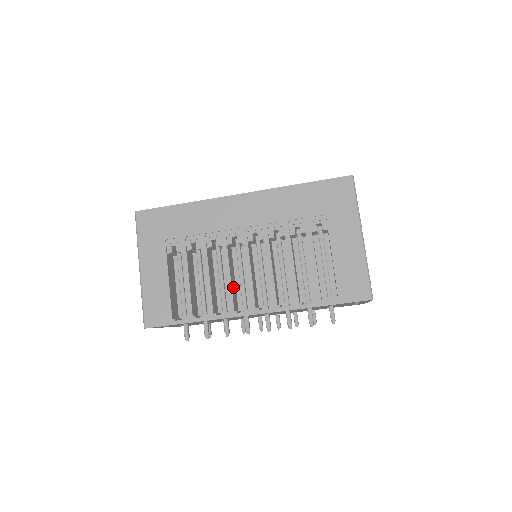
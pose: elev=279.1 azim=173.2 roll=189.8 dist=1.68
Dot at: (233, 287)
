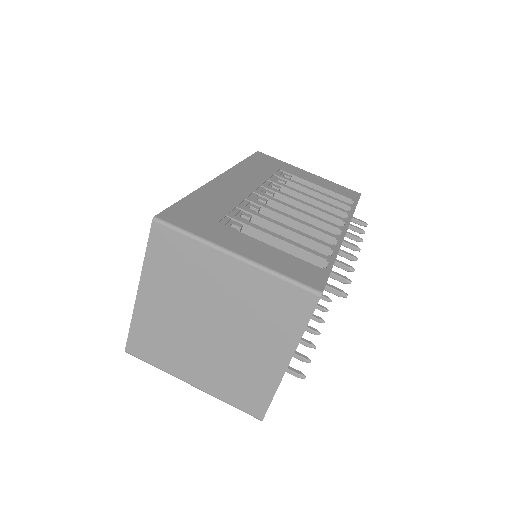
Dot at: (306, 232)
